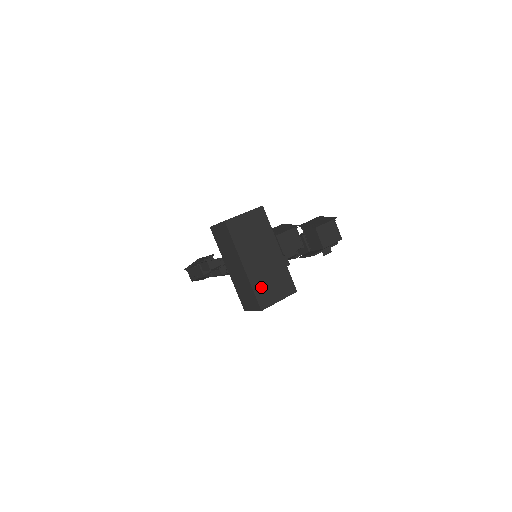
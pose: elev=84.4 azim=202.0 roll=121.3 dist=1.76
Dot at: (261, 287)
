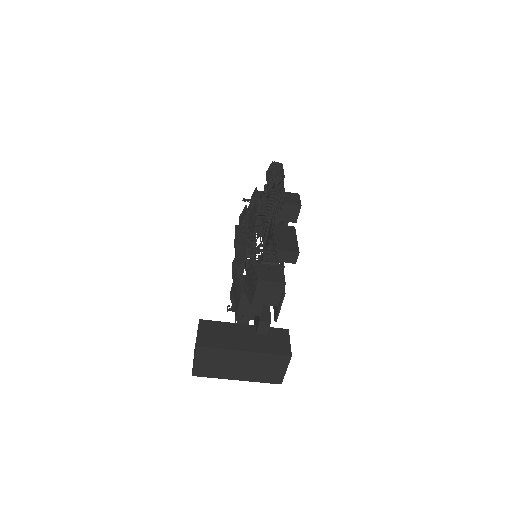
Dot at: (263, 377)
